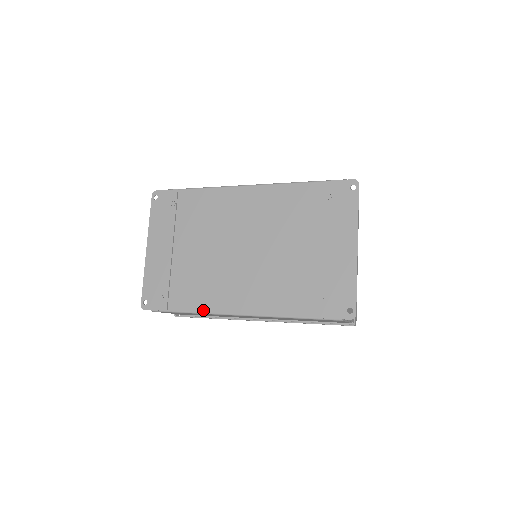
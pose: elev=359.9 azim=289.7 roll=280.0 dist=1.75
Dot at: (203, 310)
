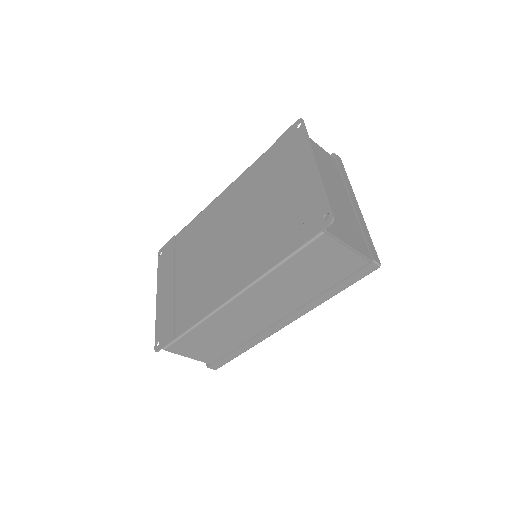
Dot at: (202, 317)
